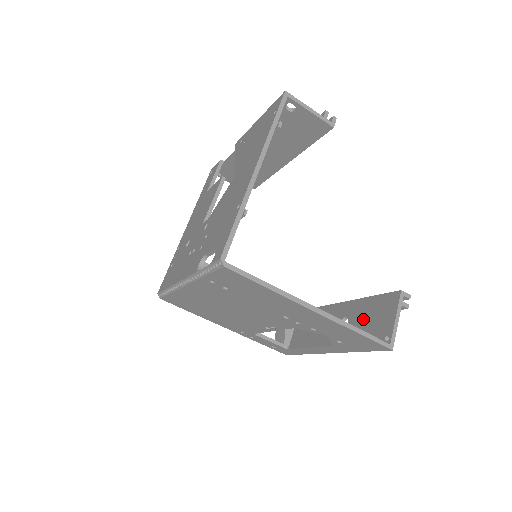
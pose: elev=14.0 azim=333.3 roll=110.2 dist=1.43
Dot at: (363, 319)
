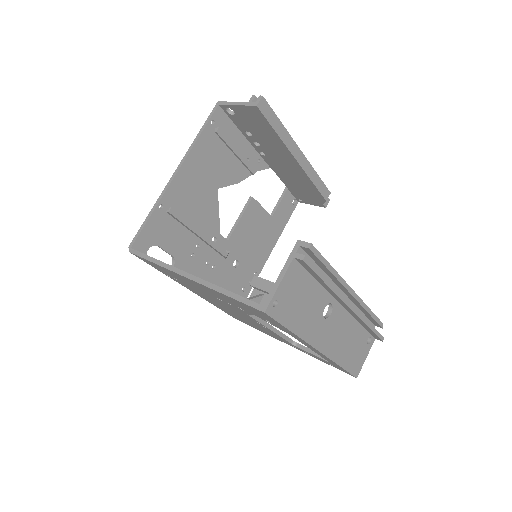
Dot at: occluded
